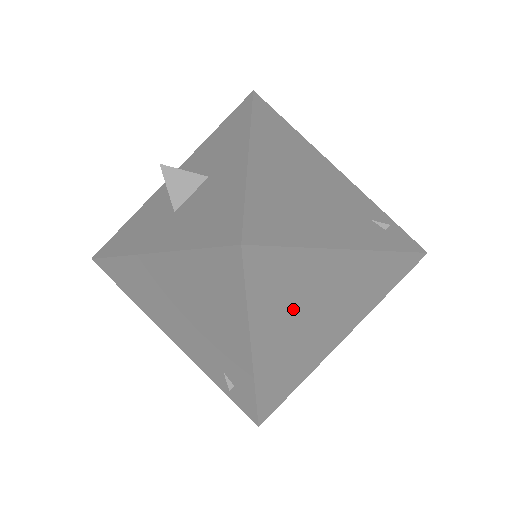
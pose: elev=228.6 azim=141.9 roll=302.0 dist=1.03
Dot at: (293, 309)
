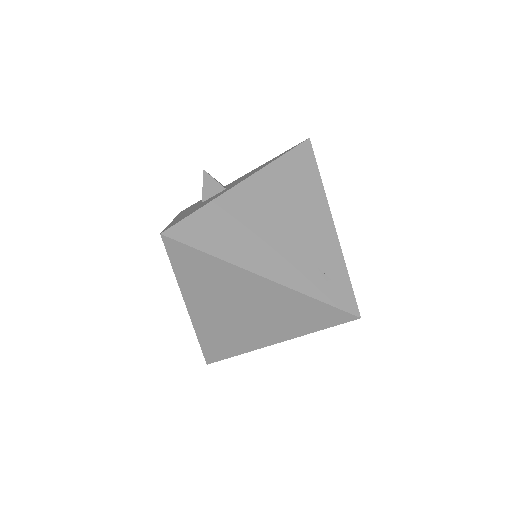
Dot at: (215, 294)
